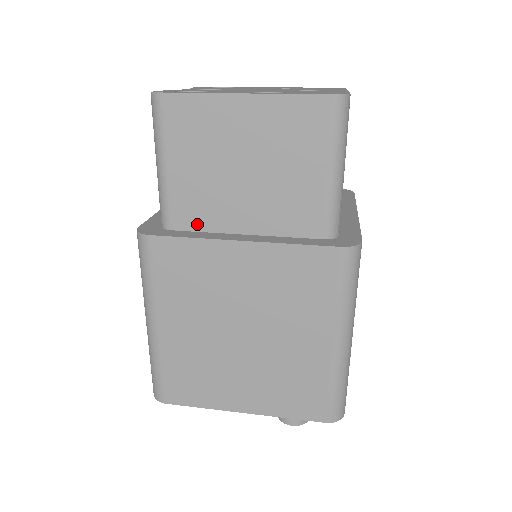
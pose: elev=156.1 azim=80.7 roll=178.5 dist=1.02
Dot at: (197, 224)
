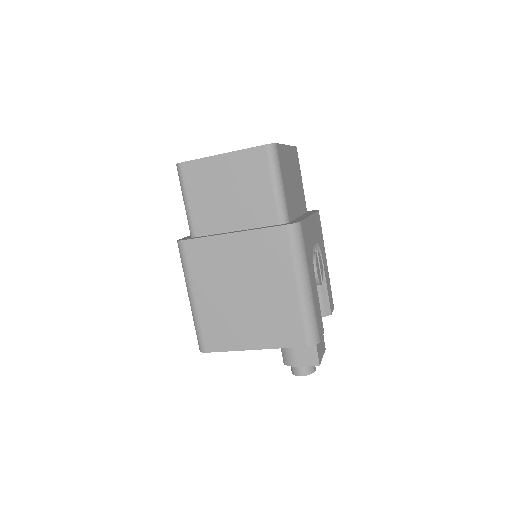
Dot at: (209, 231)
